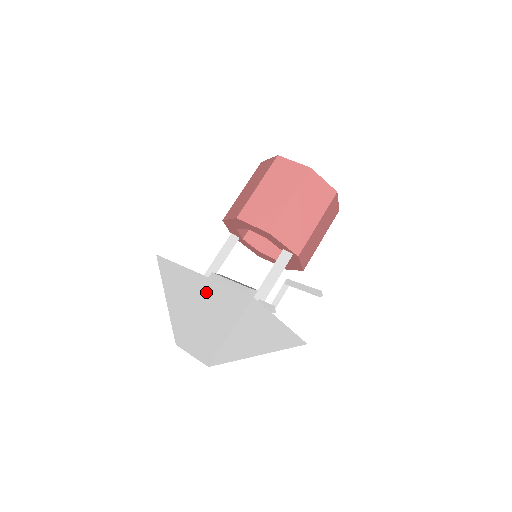
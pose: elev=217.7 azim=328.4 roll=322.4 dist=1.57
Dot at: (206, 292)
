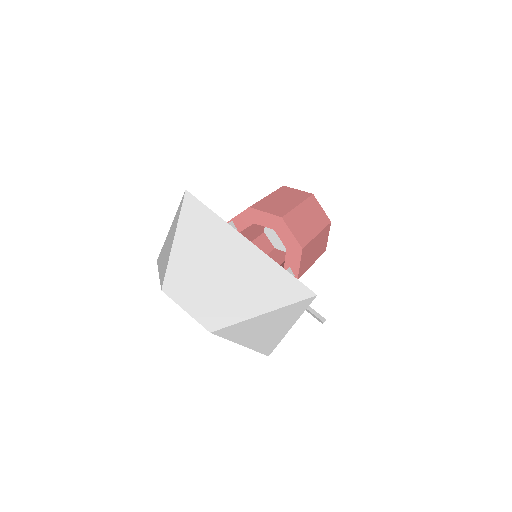
Dot at: (251, 262)
